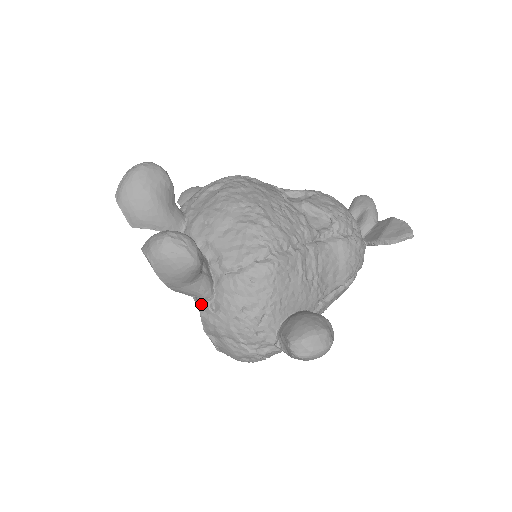
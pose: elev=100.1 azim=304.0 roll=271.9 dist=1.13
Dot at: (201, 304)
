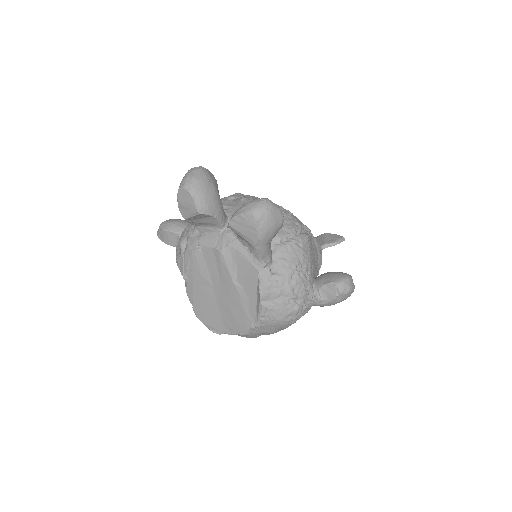
Dot at: (261, 271)
